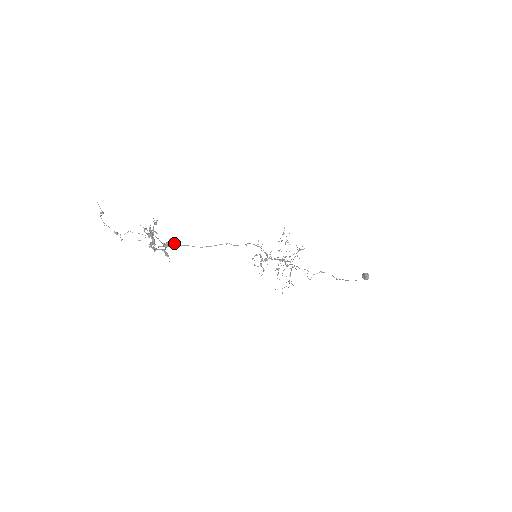
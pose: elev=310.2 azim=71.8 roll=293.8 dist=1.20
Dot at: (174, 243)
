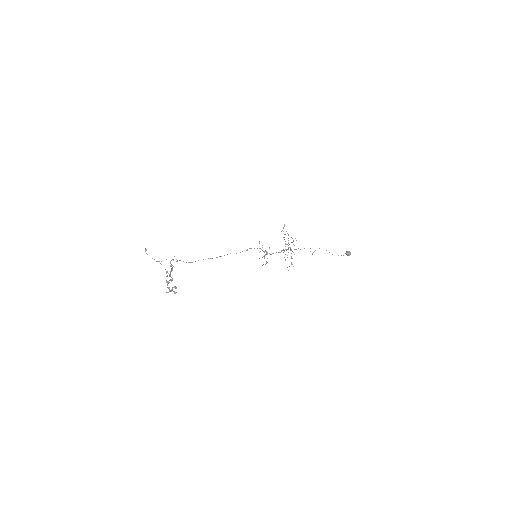
Dot at: (176, 288)
